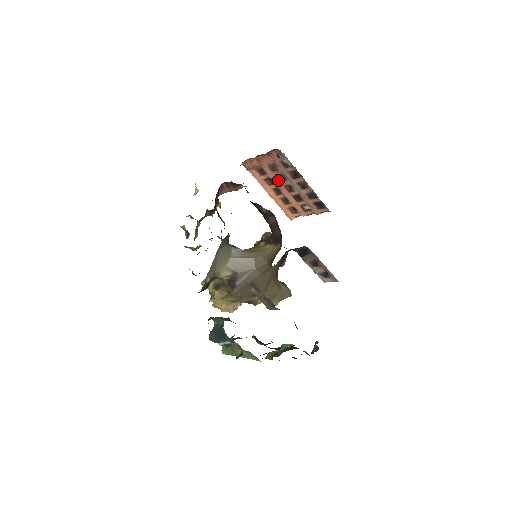
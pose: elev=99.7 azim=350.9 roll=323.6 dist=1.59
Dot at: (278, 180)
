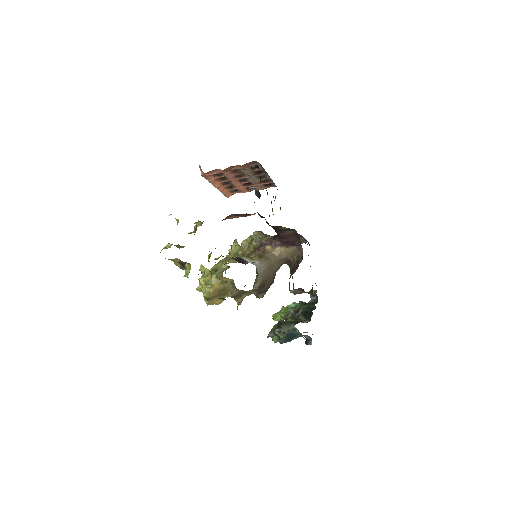
Dot at: (235, 177)
